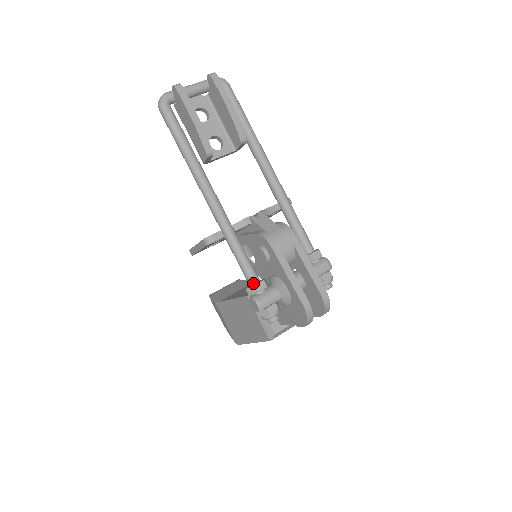
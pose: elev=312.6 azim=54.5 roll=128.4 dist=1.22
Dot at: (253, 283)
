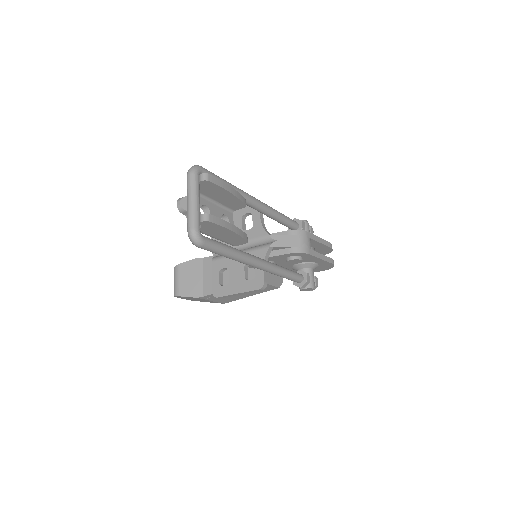
Dot at: (302, 280)
